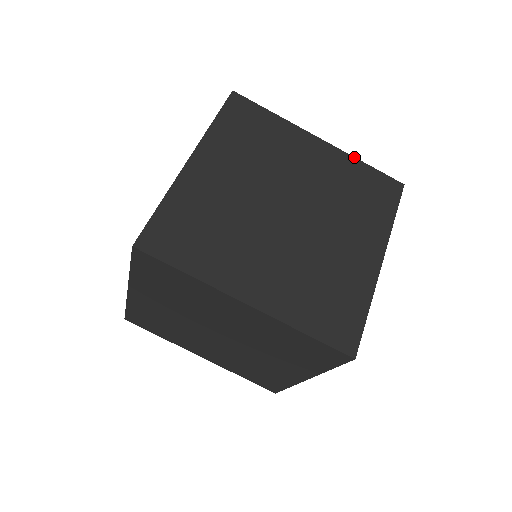
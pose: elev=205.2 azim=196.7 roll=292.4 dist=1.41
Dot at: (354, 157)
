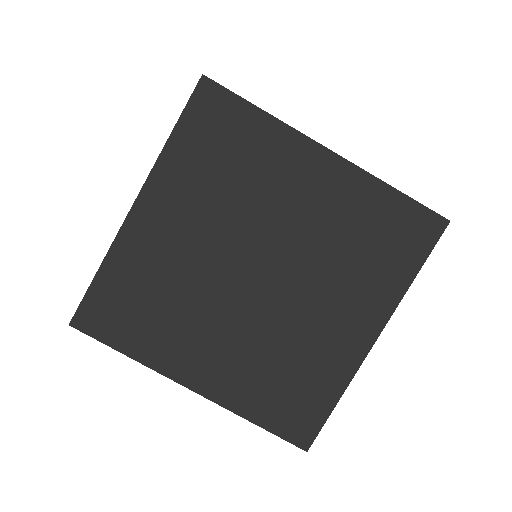
Dot at: (378, 179)
